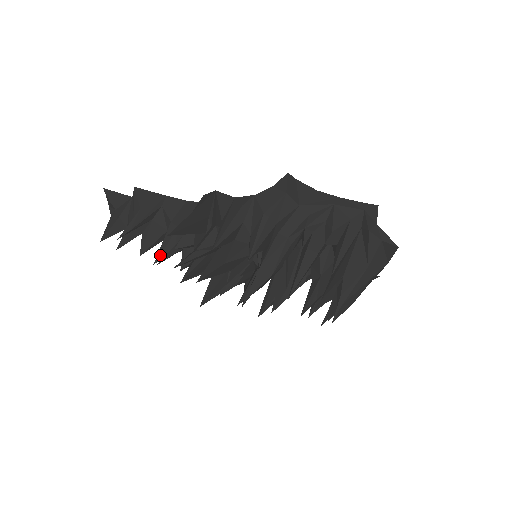
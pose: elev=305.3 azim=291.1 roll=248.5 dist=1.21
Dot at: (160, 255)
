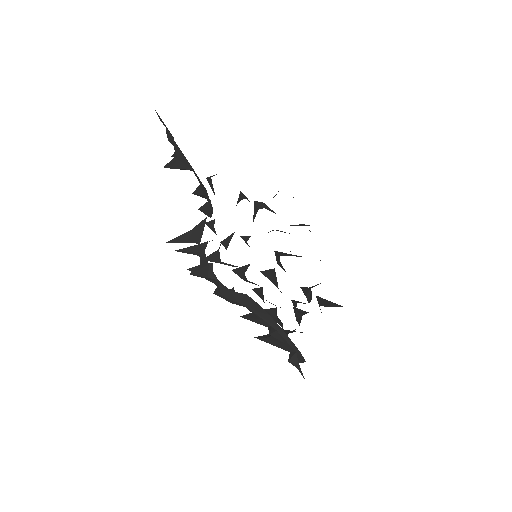
Dot at: (195, 194)
